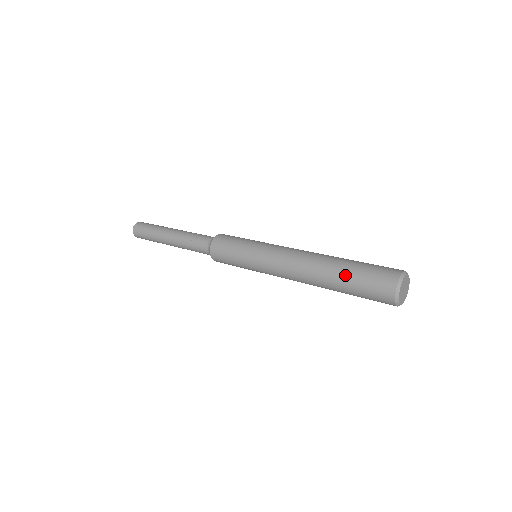
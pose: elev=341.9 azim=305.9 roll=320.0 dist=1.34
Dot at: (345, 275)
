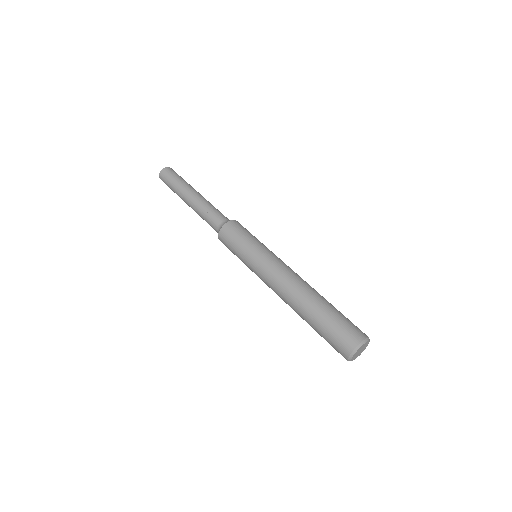
Dot at: (323, 313)
